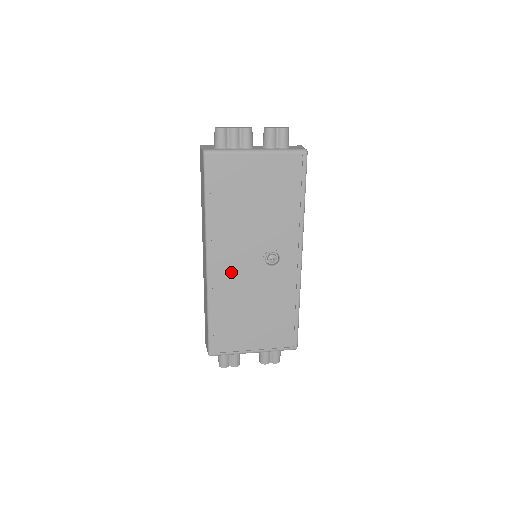
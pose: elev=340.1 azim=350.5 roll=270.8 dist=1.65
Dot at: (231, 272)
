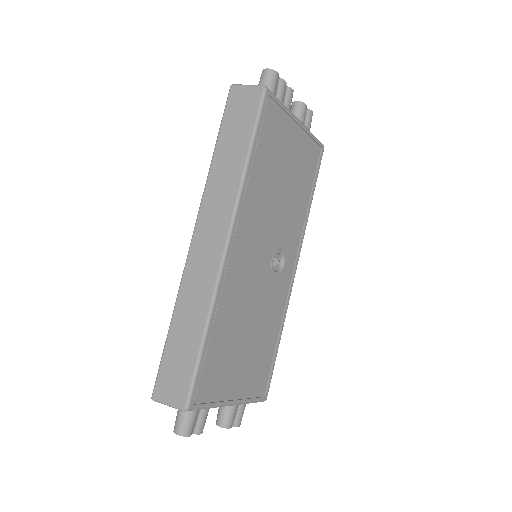
Dot at: (244, 267)
